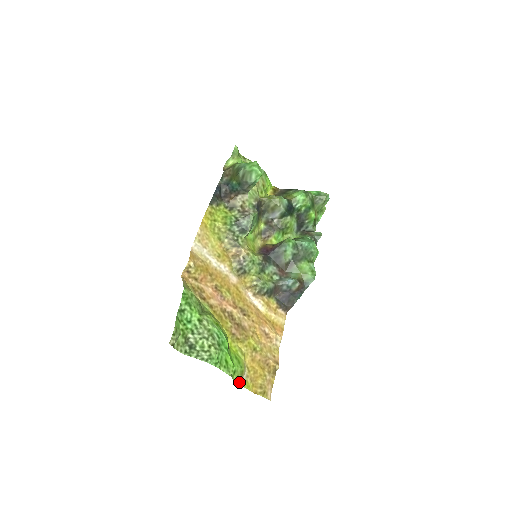
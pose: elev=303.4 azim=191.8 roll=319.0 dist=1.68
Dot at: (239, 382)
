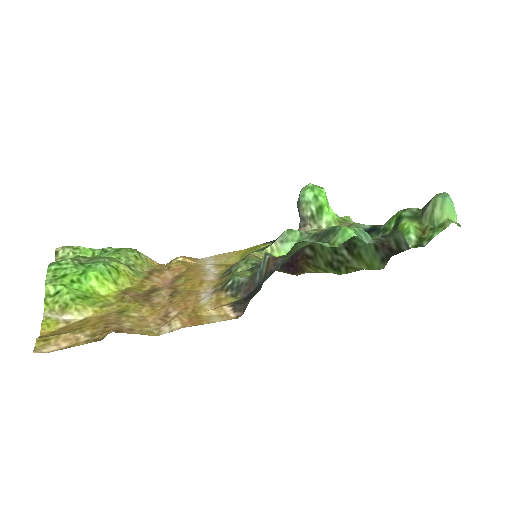
Dot at: (48, 311)
